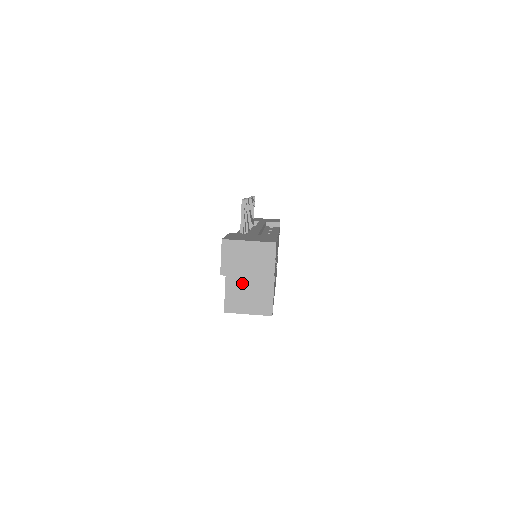
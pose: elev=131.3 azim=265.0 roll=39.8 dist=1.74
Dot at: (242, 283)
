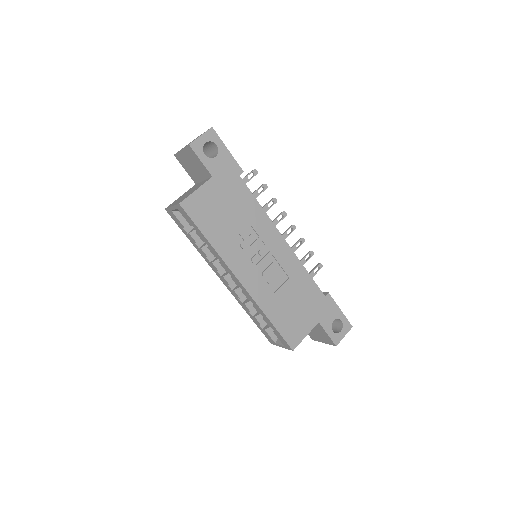
Dot at: occluded
